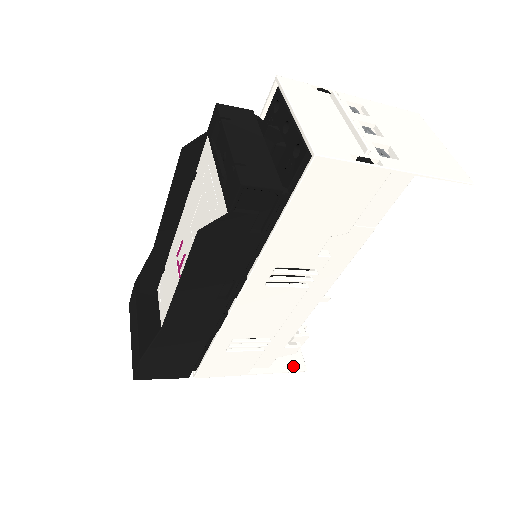
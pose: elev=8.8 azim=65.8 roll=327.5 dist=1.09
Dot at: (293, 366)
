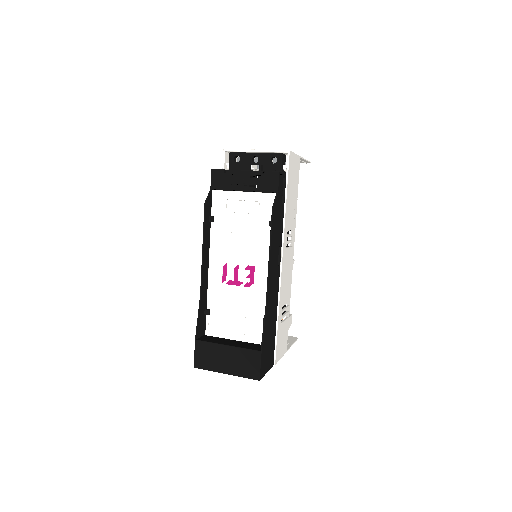
Dot at: (292, 340)
